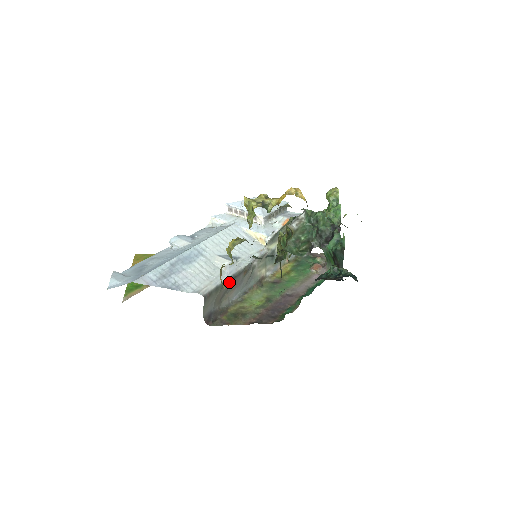
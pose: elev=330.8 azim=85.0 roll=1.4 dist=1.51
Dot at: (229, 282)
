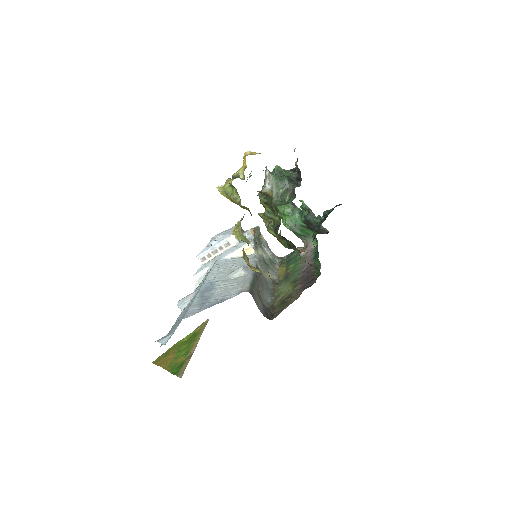
Dot at: (256, 280)
